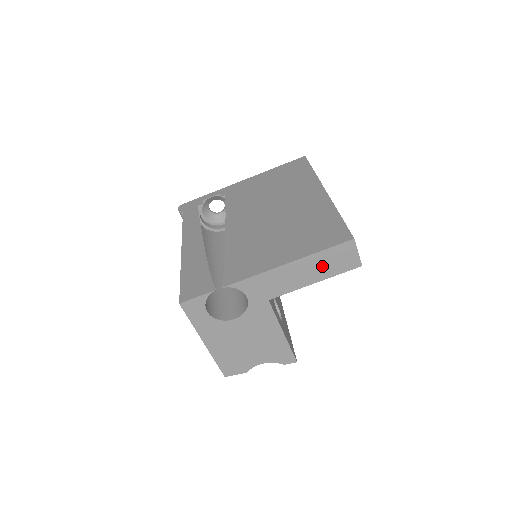
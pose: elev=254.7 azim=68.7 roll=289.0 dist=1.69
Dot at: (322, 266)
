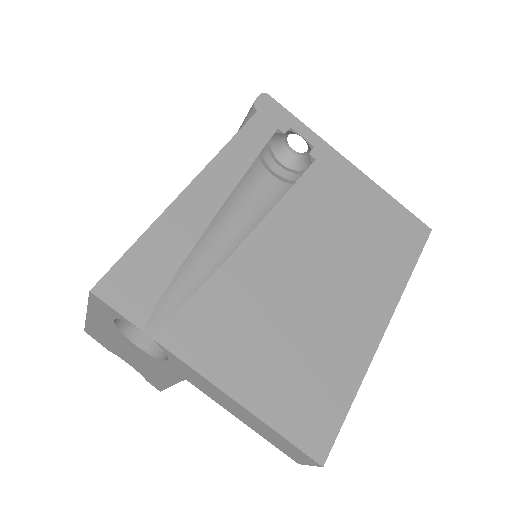
Dot at: (267, 432)
